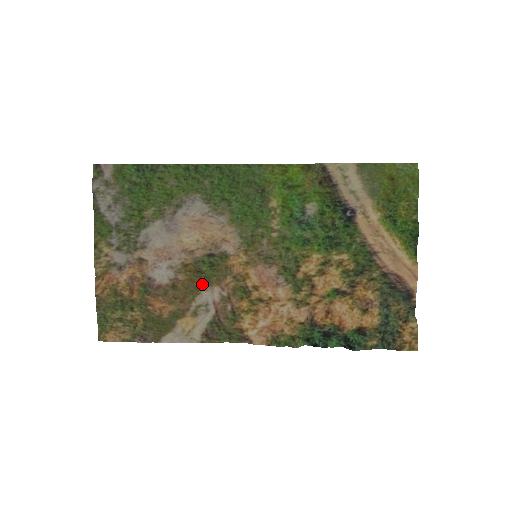
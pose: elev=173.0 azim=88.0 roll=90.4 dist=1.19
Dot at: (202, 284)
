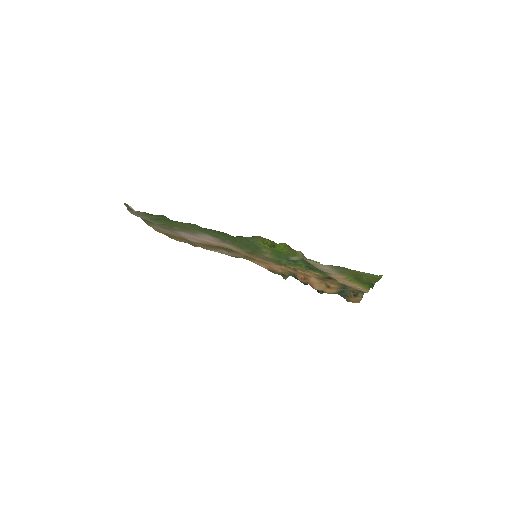
Dot at: (223, 249)
